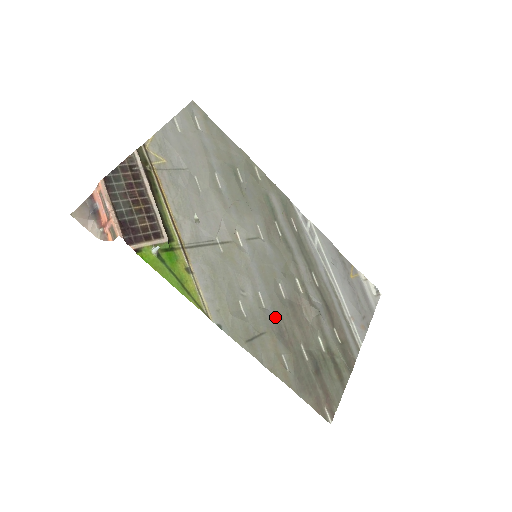
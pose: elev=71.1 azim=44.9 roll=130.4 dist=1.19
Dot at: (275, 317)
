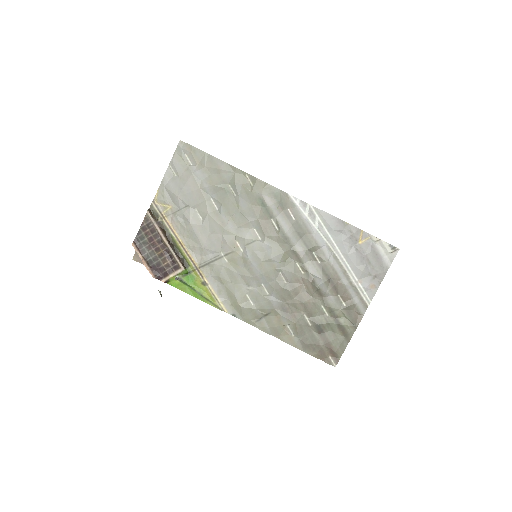
Dot at: (278, 299)
